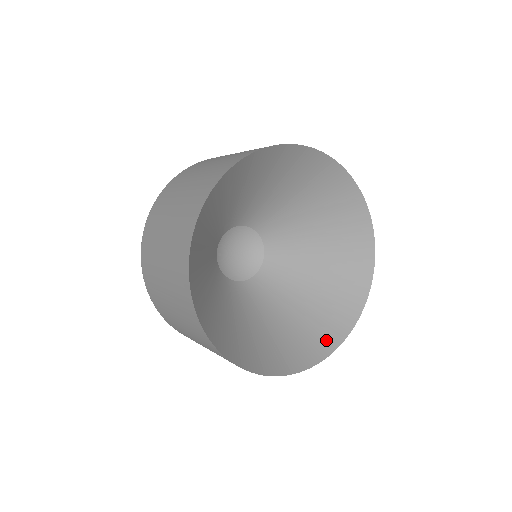
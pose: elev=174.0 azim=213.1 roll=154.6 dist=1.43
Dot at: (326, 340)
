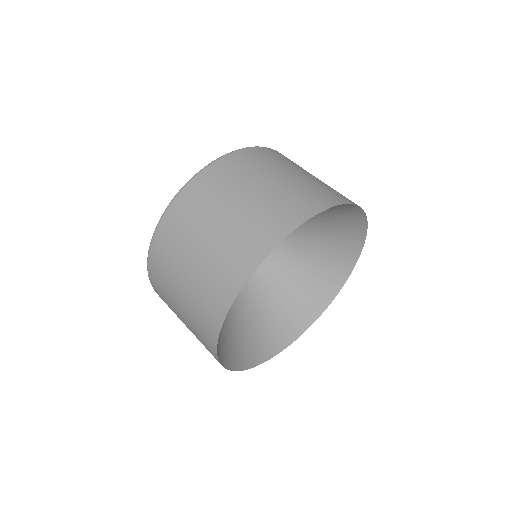
Dot at: (350, 248)
